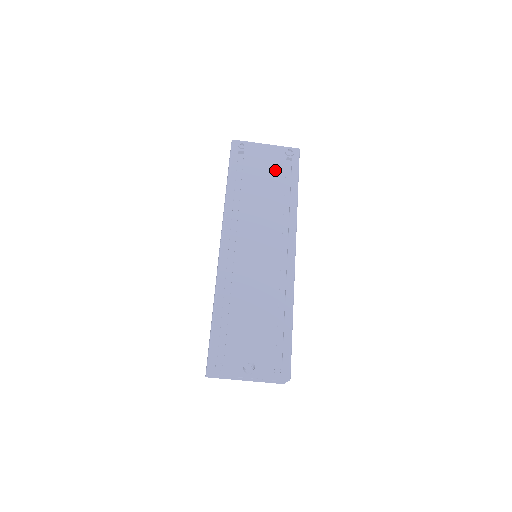
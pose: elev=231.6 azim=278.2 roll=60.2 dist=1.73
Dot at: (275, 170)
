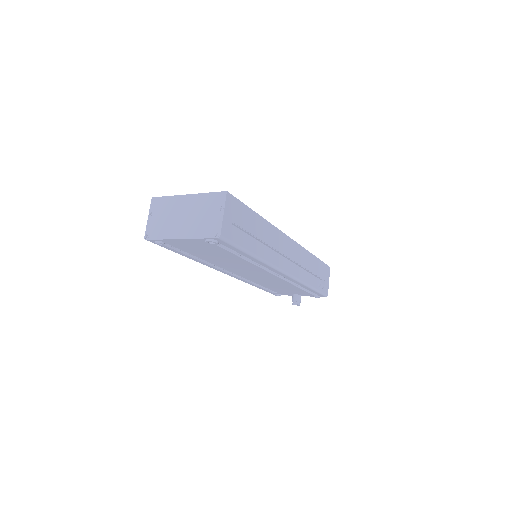
Dot at: (214, 250)
